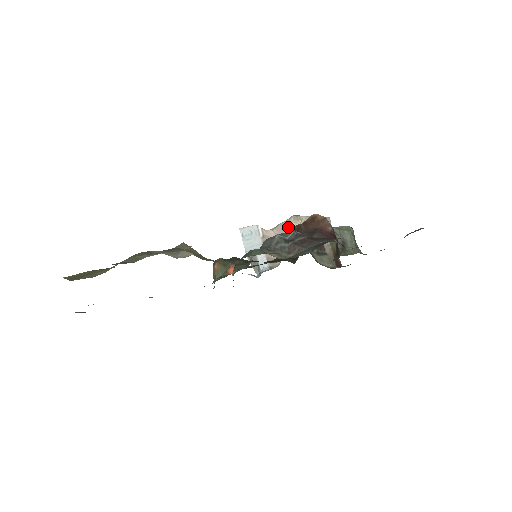
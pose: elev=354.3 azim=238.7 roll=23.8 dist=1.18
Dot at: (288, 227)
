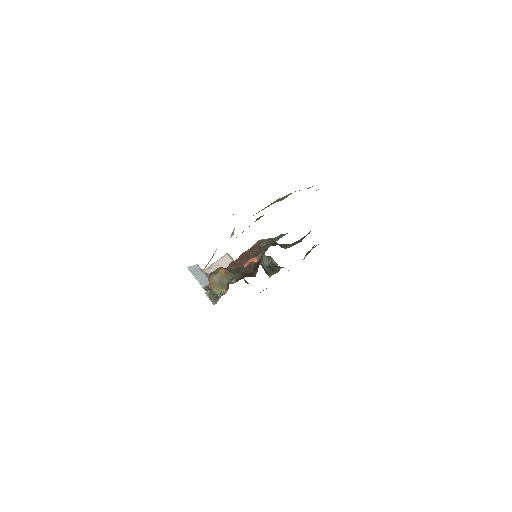
Dot at: (225, 262)
